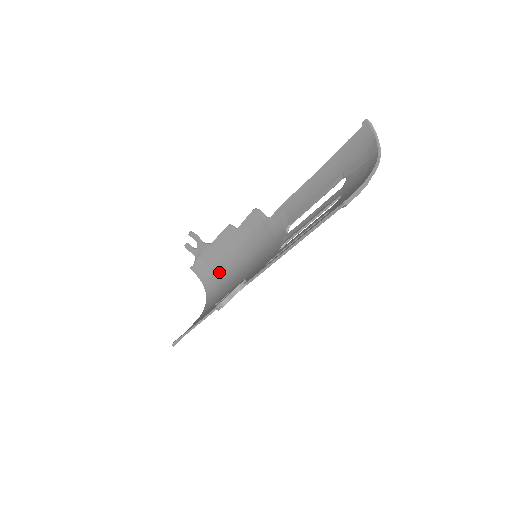
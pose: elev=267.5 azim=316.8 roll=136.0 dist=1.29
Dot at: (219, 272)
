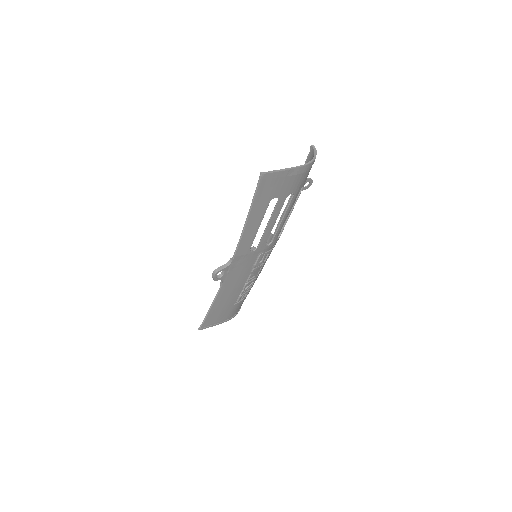
Dot at: occluded
